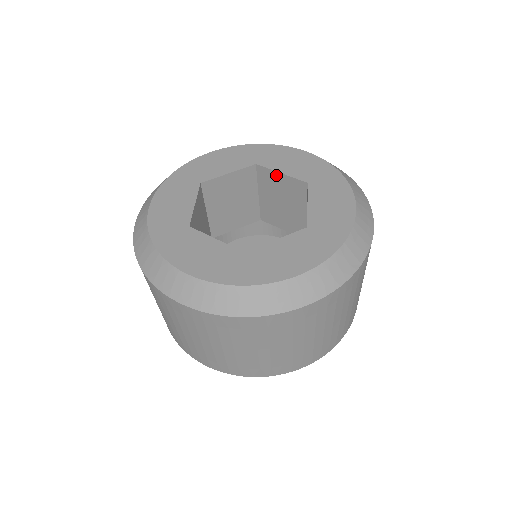
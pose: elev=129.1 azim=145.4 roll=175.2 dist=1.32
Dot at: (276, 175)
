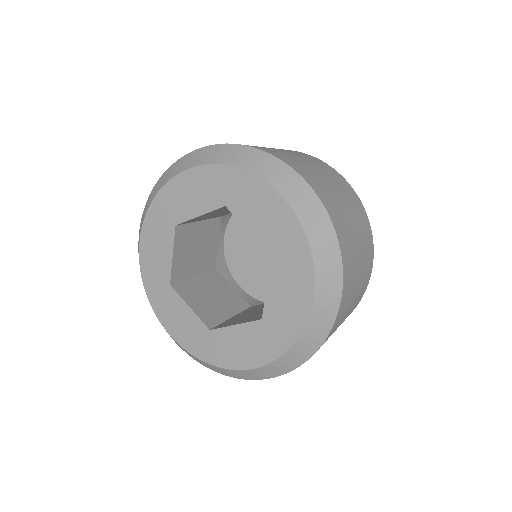
Dot at: occluded
